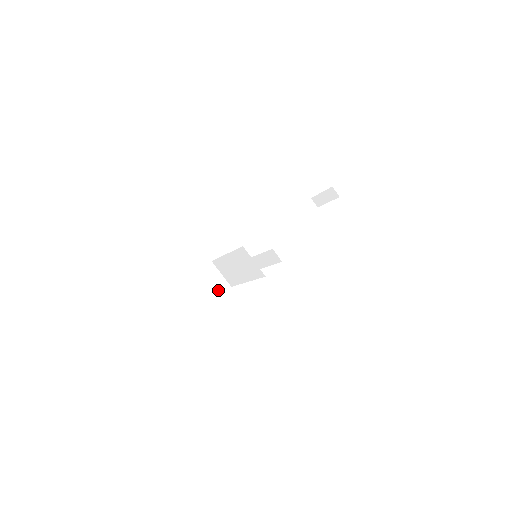
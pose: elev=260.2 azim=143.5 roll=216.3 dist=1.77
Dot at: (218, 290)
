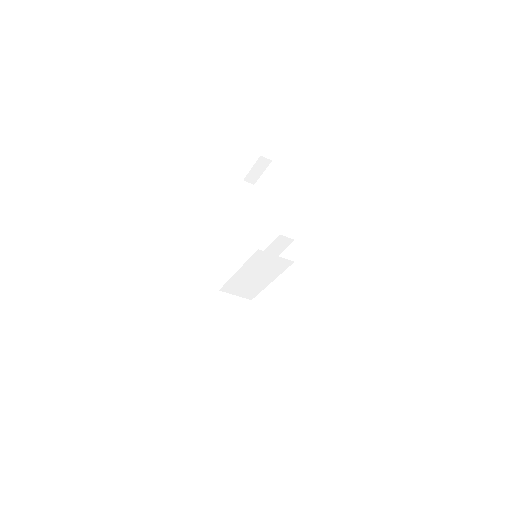
Dot at: (244, 311)
